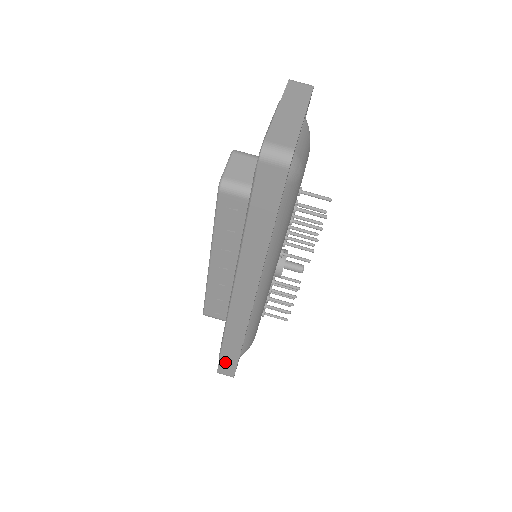
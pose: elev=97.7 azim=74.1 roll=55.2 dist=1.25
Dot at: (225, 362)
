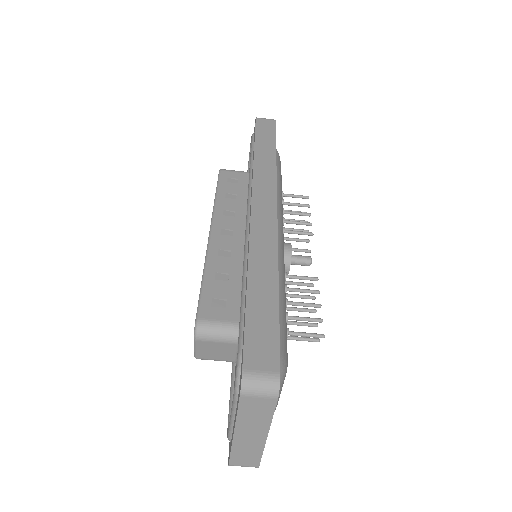
Dot at: occluded
